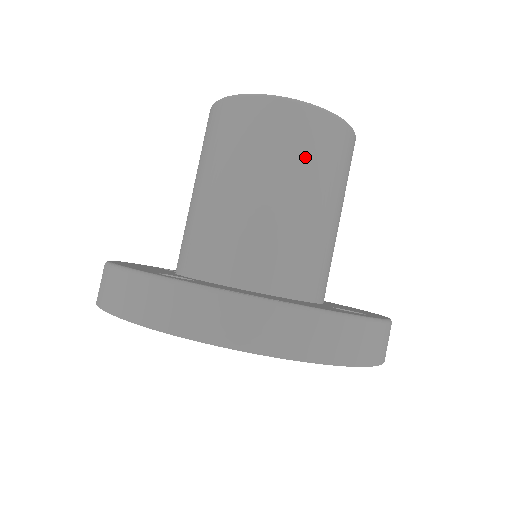
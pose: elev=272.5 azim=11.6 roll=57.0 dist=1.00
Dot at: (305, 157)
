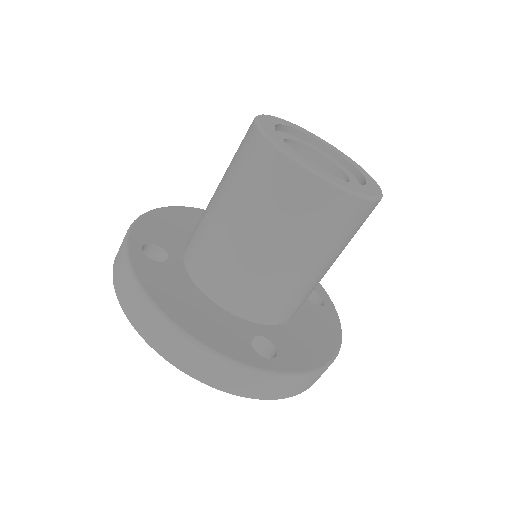
Dot at: occluded
